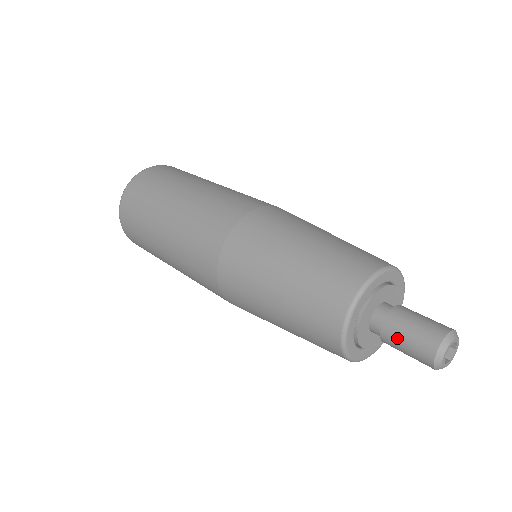
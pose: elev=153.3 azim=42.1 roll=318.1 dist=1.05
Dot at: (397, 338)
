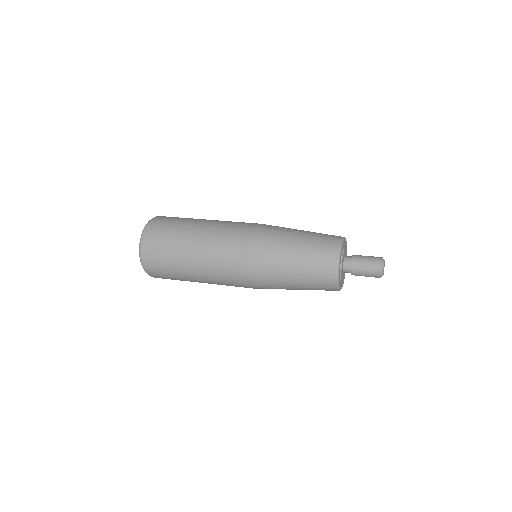
Dot at: (360, 272)
